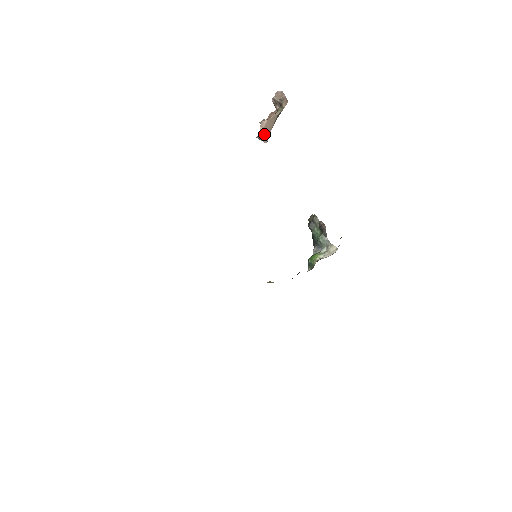
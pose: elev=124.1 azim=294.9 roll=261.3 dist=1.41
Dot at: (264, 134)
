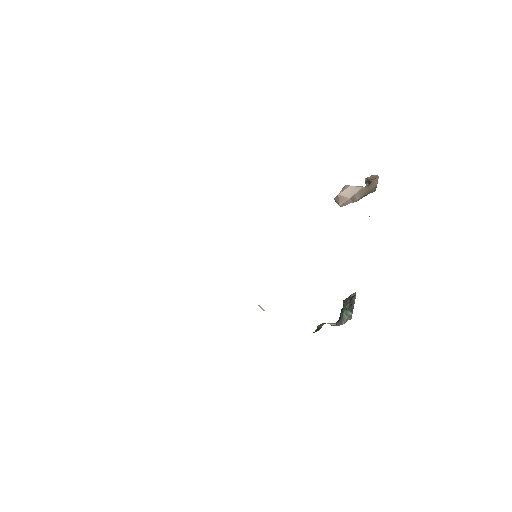
Dot at: (342, 198)
